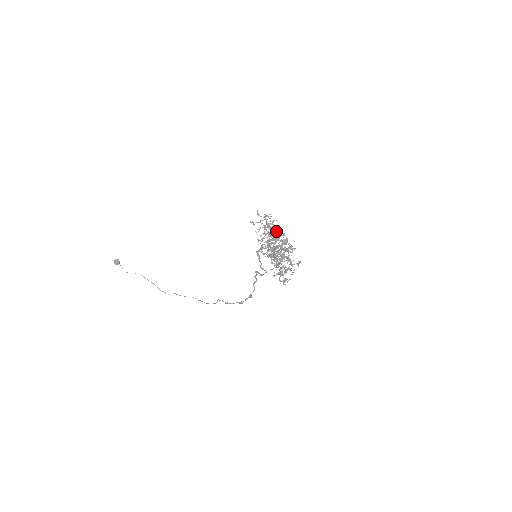
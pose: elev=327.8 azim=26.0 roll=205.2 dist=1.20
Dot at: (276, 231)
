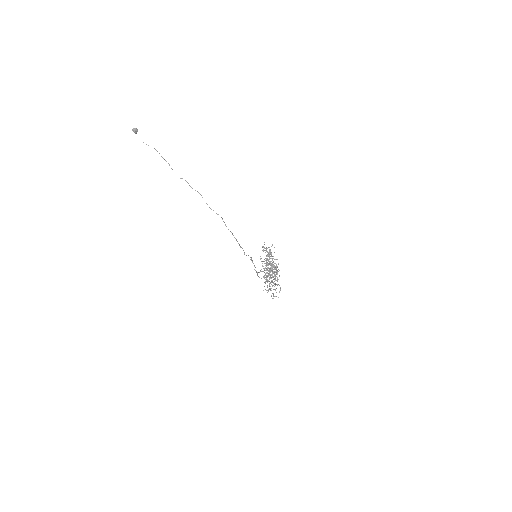
Dot at: occluded
